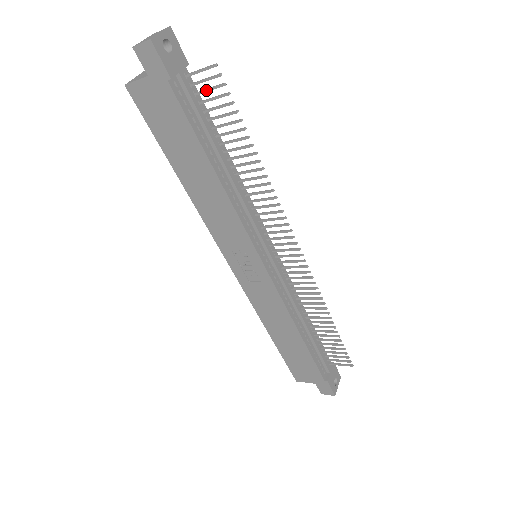
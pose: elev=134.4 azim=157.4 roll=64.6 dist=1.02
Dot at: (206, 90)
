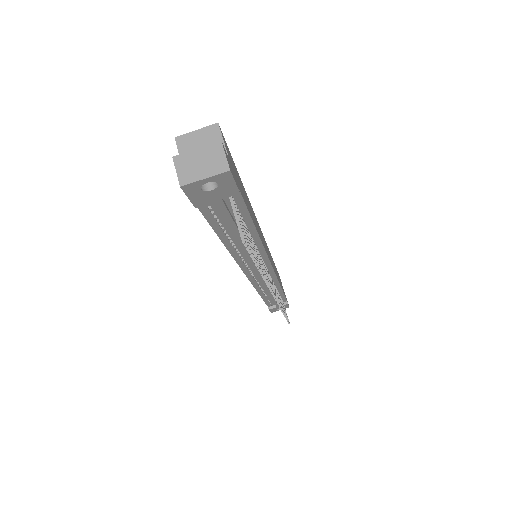
Dot at: occluded
